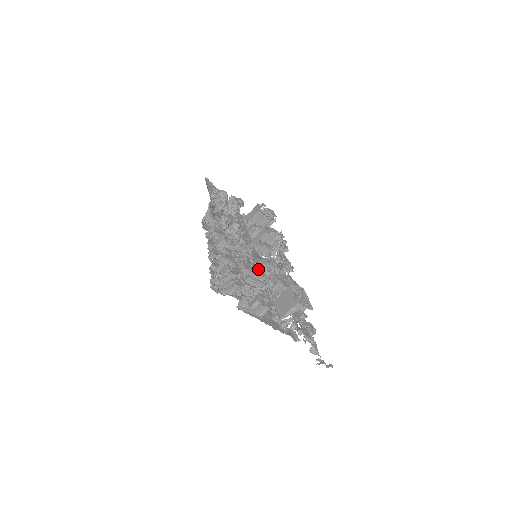
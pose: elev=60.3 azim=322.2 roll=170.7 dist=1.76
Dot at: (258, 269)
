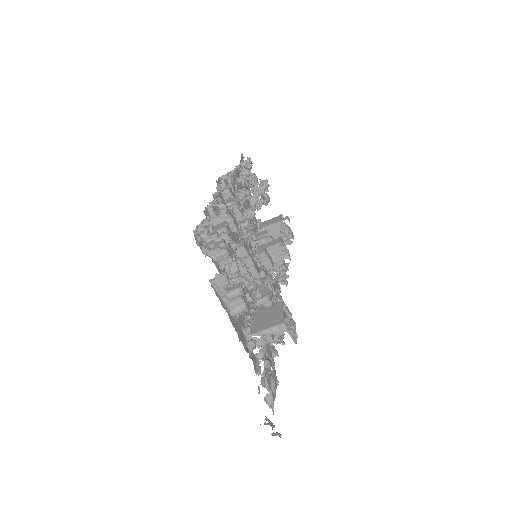
Dot at: occluded
